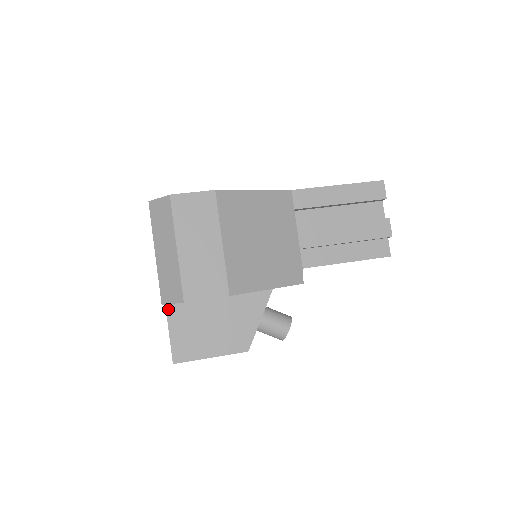
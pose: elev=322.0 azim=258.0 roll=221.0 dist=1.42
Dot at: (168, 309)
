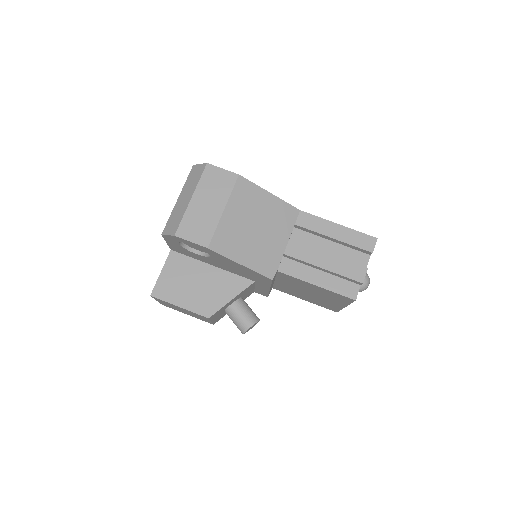
Dot at: (170, 255)
